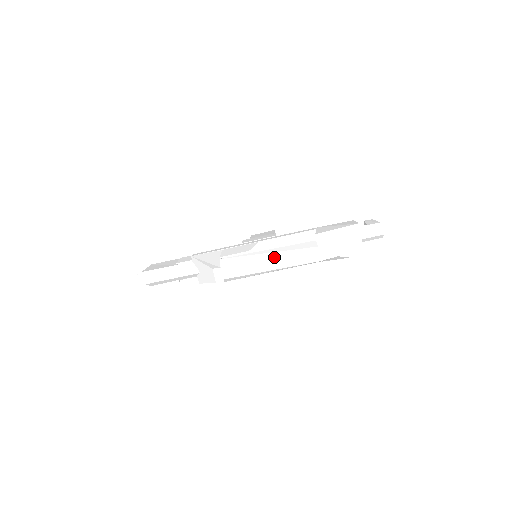
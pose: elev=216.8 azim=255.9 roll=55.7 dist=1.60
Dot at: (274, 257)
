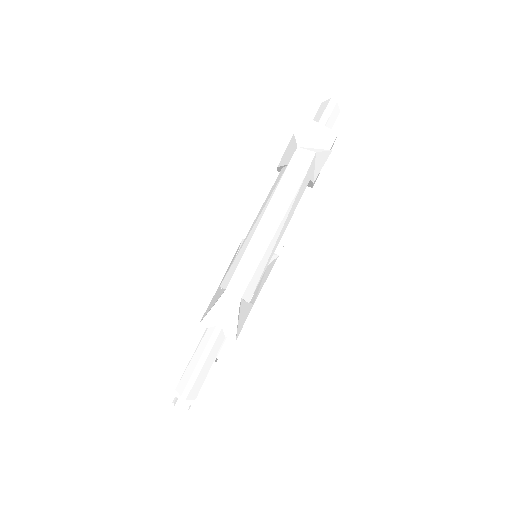
Dot at: (261, 221)
